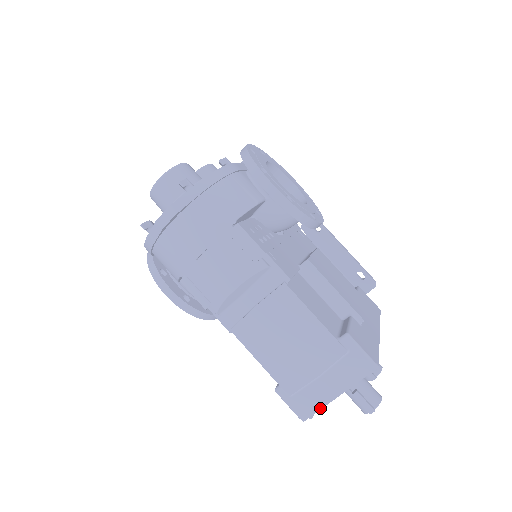
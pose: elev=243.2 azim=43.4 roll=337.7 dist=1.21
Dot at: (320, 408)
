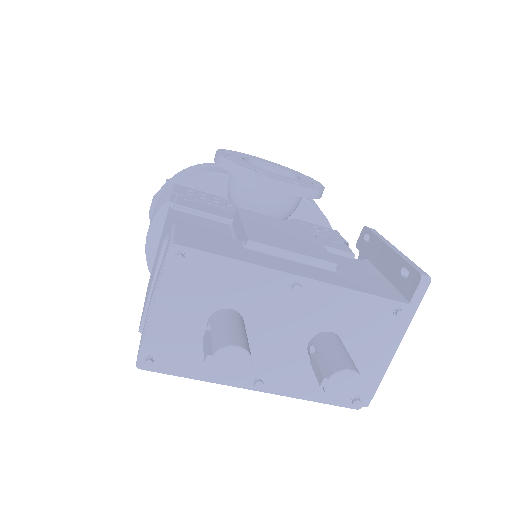
Dot at: (144, 337)
